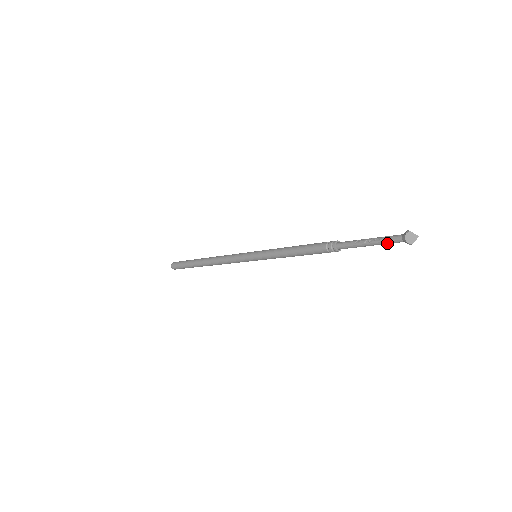
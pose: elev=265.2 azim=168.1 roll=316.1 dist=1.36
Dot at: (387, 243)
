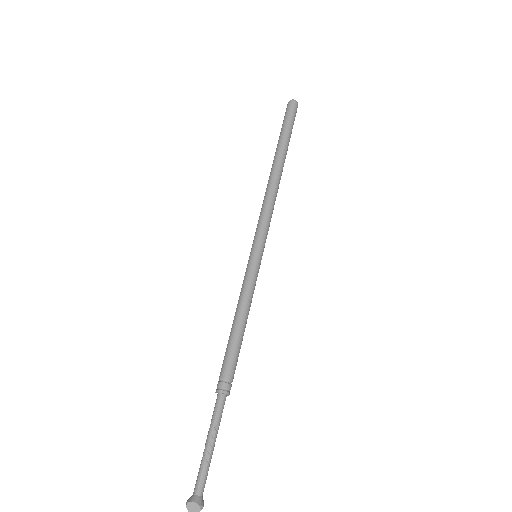
Dot at: (204, 471)
